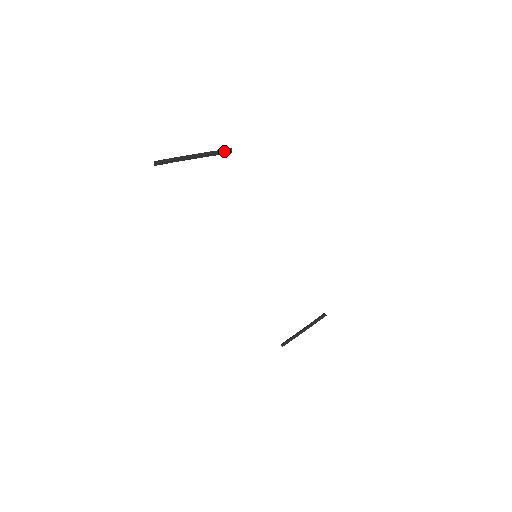
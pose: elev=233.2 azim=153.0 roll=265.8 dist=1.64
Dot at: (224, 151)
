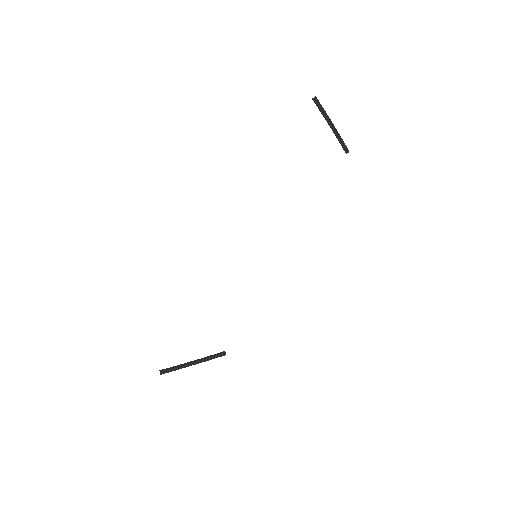
Dot at: occluded
